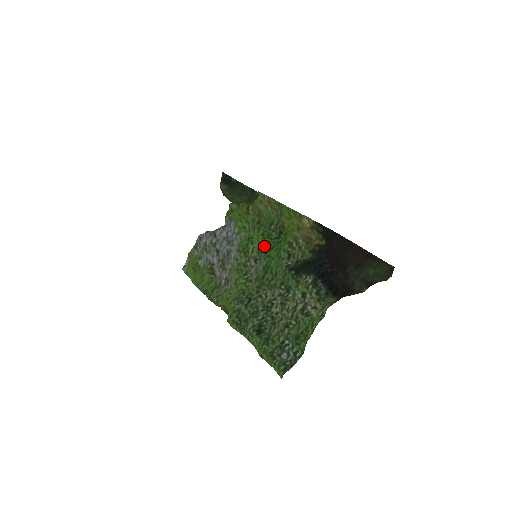
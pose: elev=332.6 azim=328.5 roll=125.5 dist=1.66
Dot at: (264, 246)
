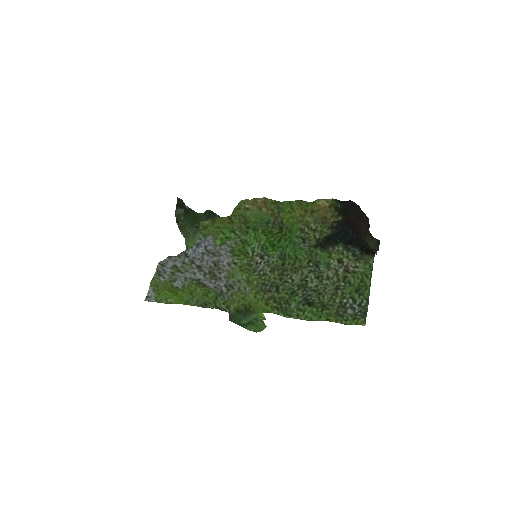
Dot at: (269, 241)
